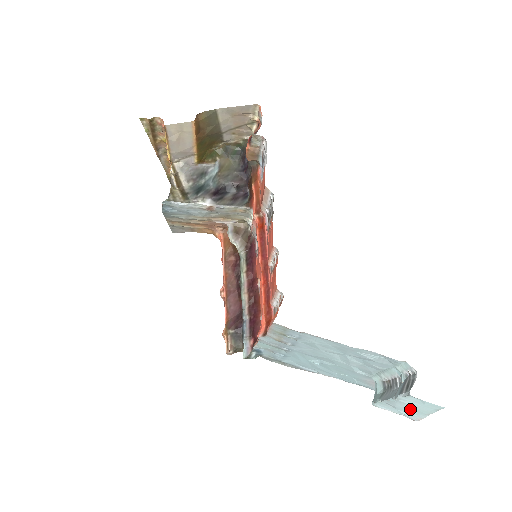
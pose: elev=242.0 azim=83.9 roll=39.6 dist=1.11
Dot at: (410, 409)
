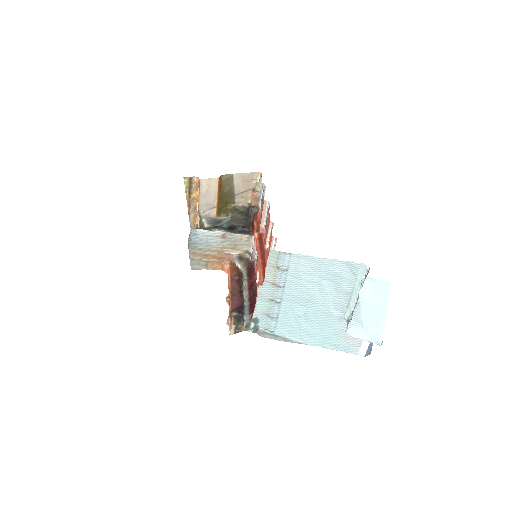
Dot at: (372, 314)
